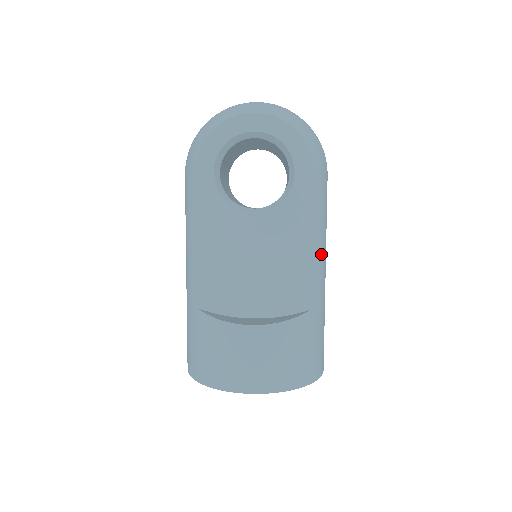
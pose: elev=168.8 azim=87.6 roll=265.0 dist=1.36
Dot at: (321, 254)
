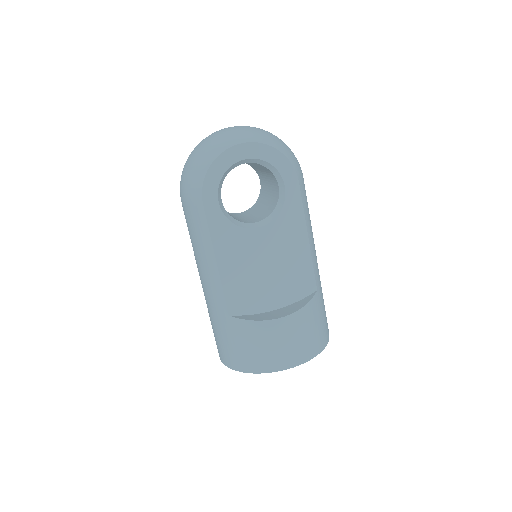
Dot at: occluded
